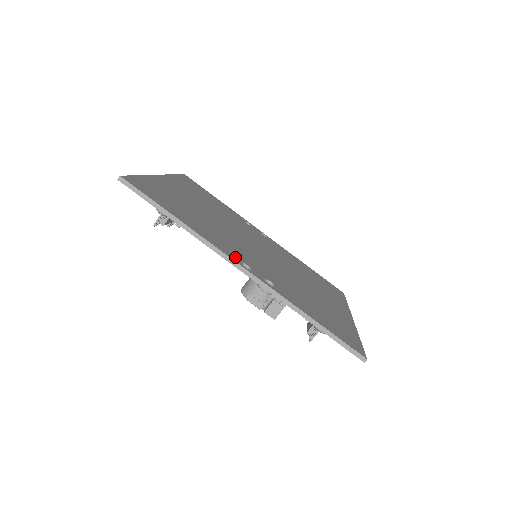
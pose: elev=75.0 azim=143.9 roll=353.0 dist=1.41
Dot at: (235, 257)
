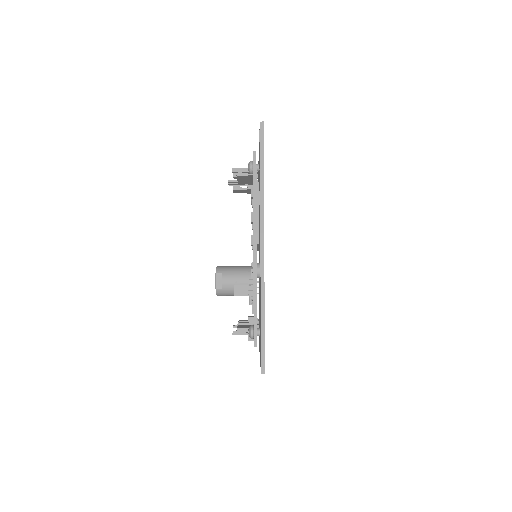
Dot at: occluded
